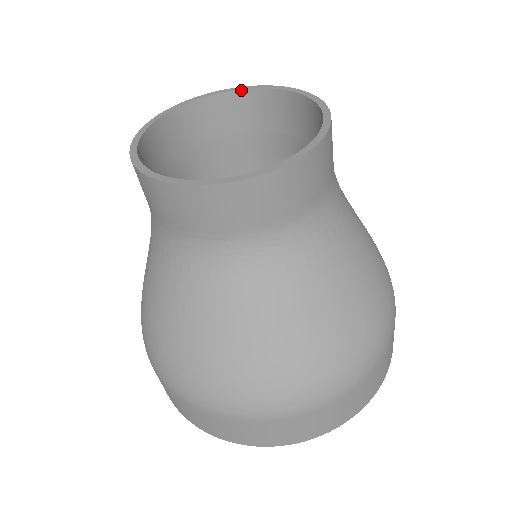
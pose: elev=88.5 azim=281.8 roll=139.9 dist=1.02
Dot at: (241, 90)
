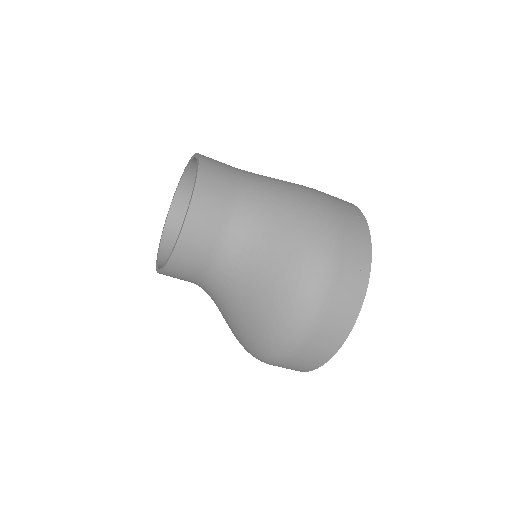
Dot at: (190, 163)
